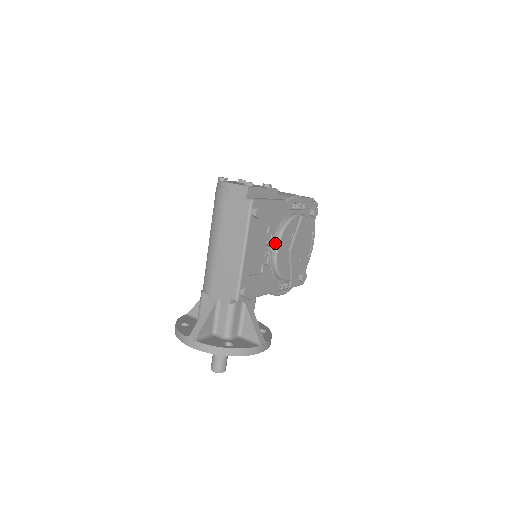
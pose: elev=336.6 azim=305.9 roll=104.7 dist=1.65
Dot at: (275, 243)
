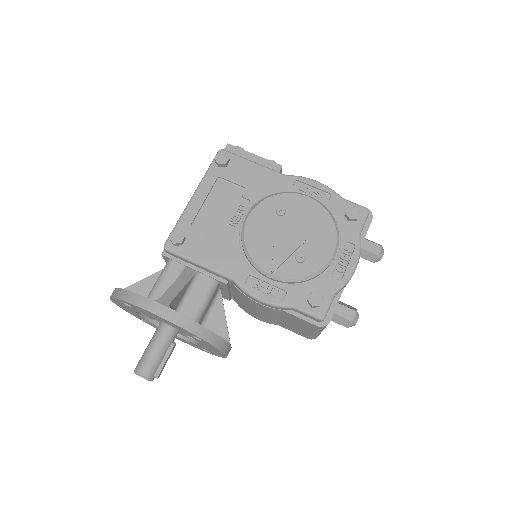
Dot at: (250, 210)
